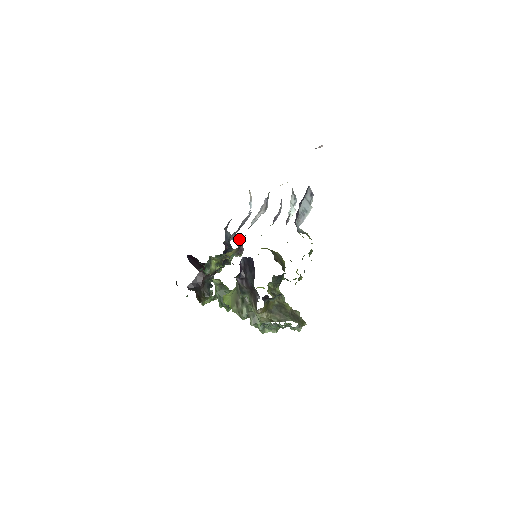
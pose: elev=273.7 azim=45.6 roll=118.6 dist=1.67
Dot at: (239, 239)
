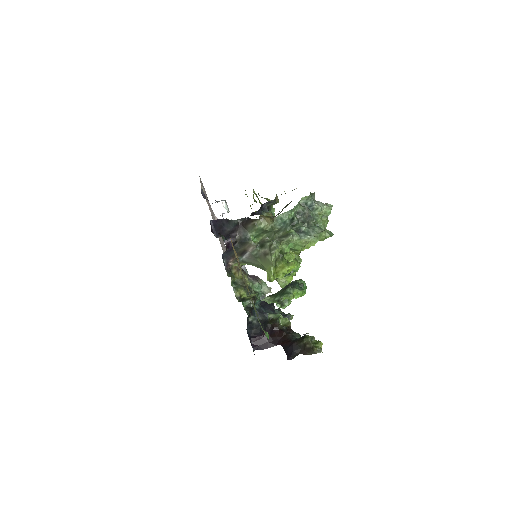
Dot at: occluded
